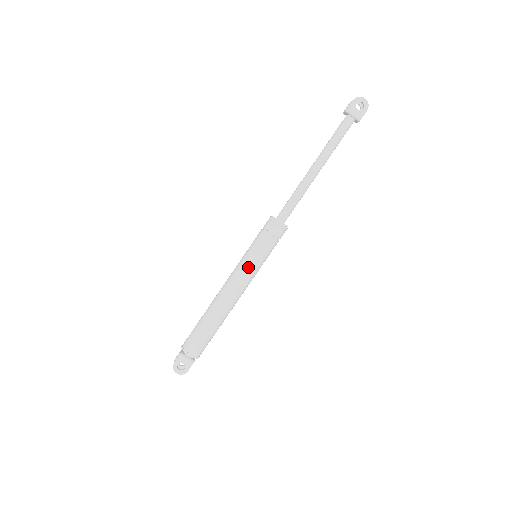
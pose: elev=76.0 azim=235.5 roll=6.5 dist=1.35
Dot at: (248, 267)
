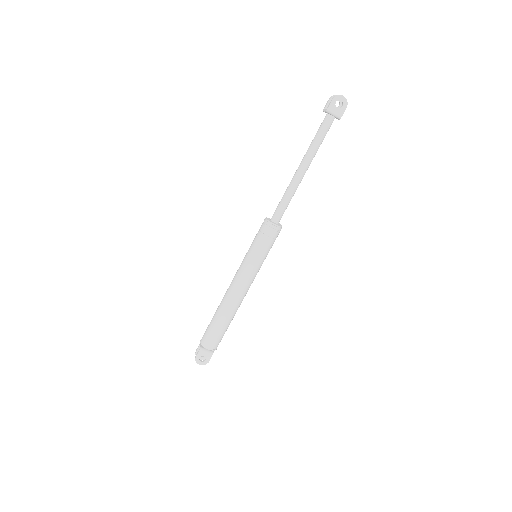
Dot at: (250, 269)
